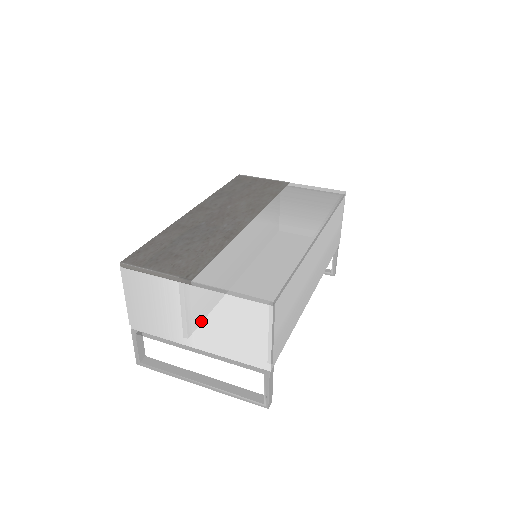
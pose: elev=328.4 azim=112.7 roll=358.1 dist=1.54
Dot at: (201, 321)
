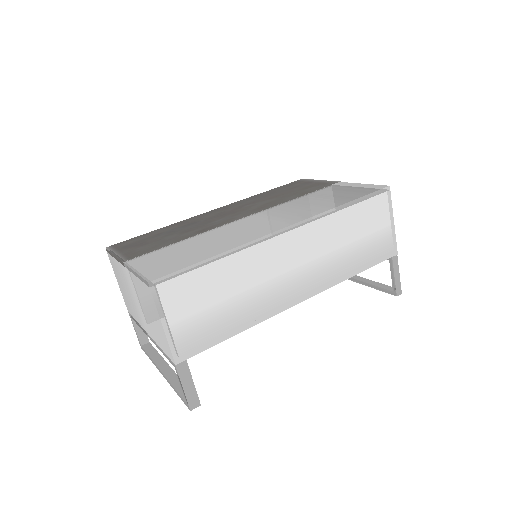
Dot at: (139, 304)
